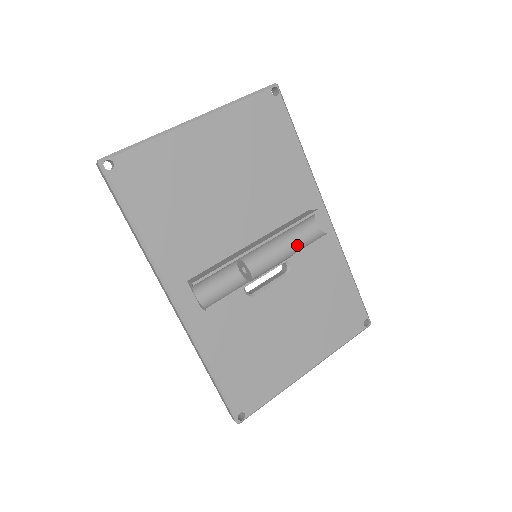
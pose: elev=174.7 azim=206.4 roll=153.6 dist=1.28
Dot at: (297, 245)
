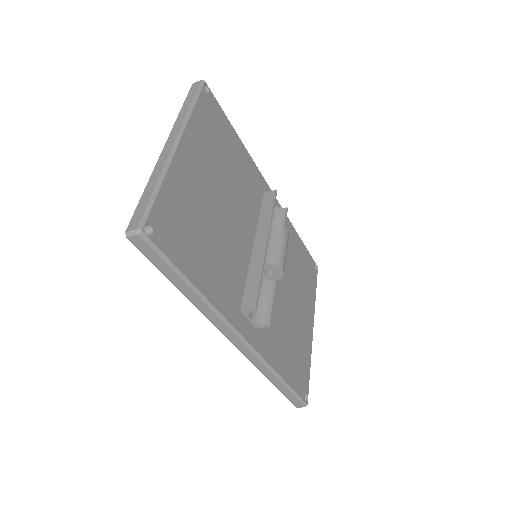
Dot at: occluded
